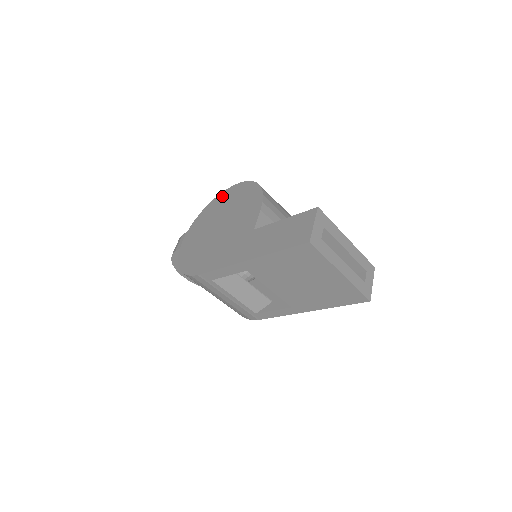
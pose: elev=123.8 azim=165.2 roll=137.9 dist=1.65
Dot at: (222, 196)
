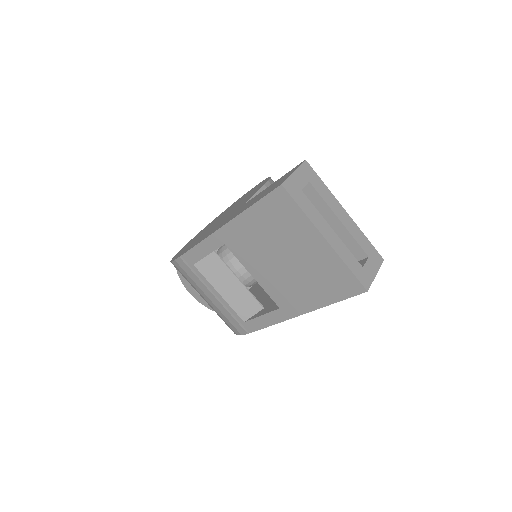
Dot at: (237, 200)
